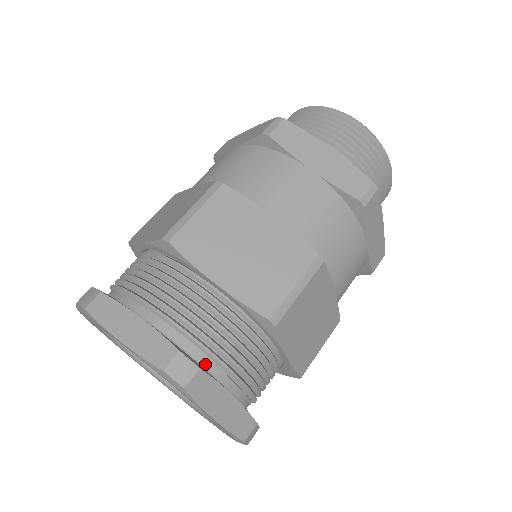
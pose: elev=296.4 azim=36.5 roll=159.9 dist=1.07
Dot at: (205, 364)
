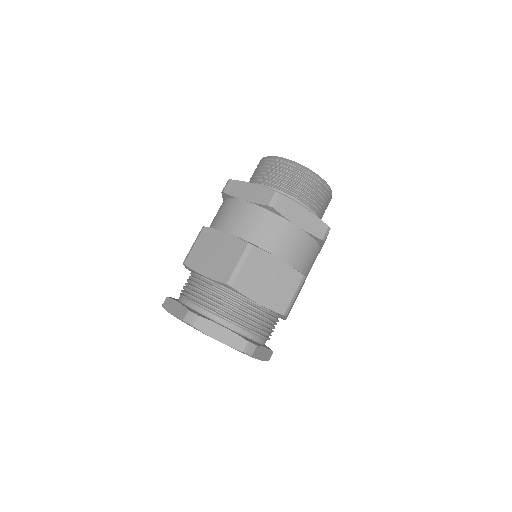
Dot at: (254, 339)
